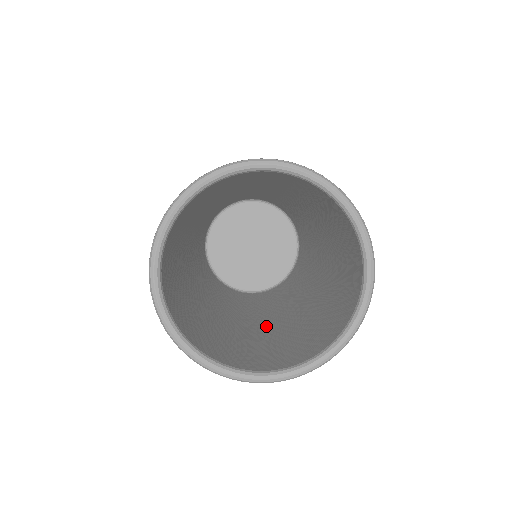
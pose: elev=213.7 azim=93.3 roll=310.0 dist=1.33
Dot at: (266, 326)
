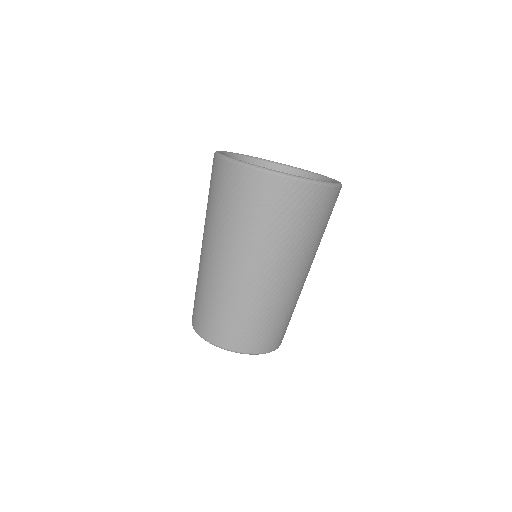
Dot at: occluded
